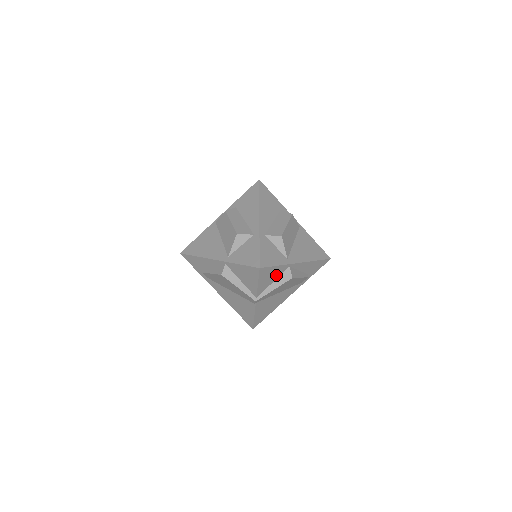
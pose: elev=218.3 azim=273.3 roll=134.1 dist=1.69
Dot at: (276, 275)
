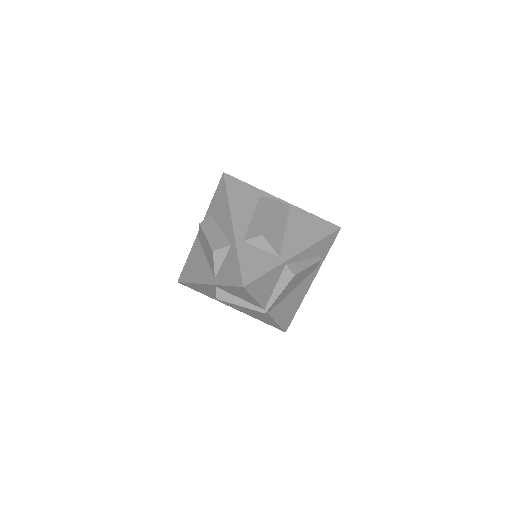
Dot at: (274, 280)
